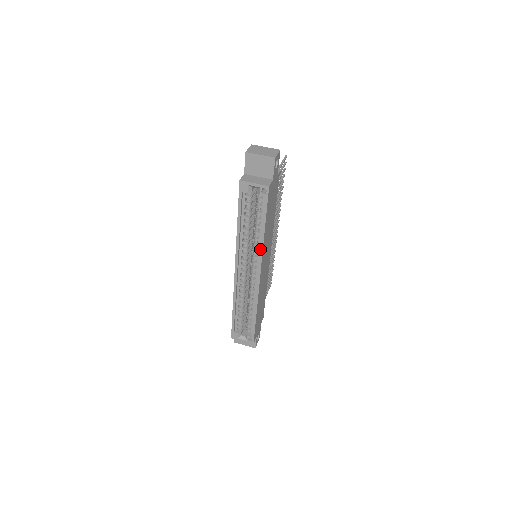
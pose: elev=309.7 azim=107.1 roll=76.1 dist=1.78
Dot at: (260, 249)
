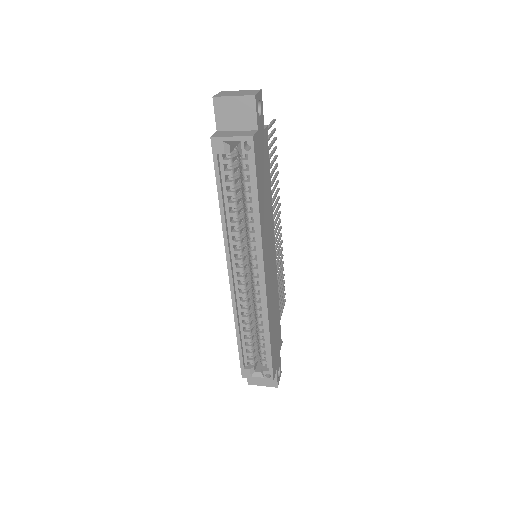
Dot at: (257, 237)
